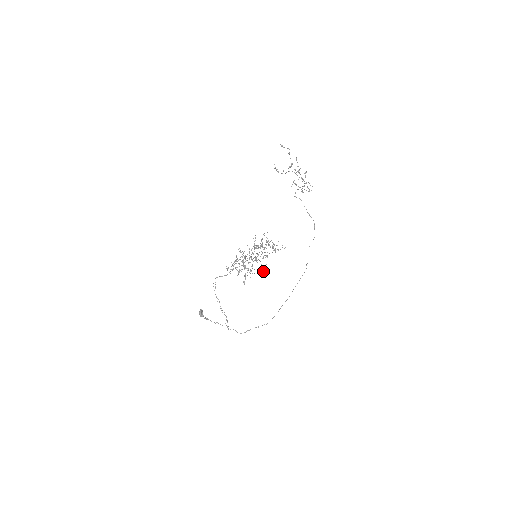
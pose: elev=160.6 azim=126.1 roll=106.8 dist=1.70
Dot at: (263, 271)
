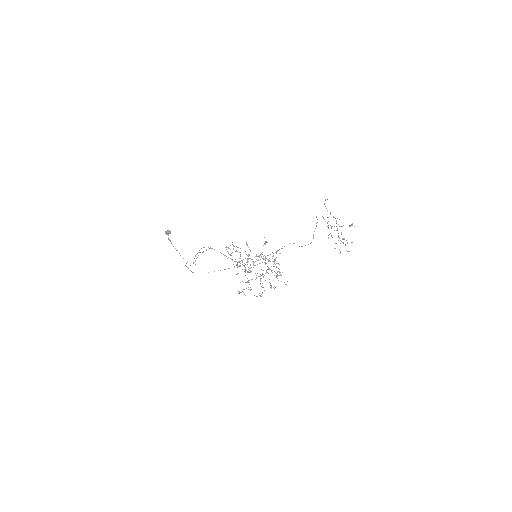
Dot at: (260, 296)
